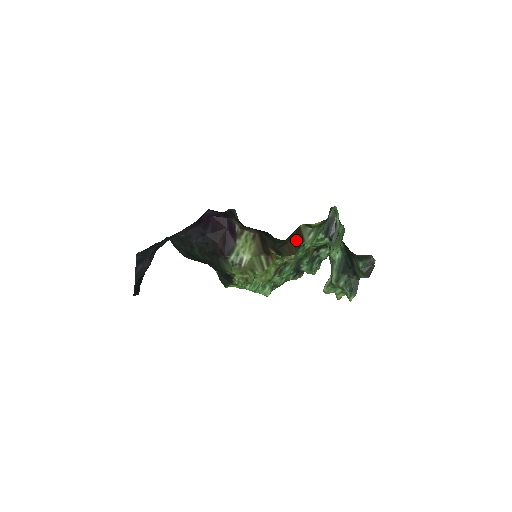
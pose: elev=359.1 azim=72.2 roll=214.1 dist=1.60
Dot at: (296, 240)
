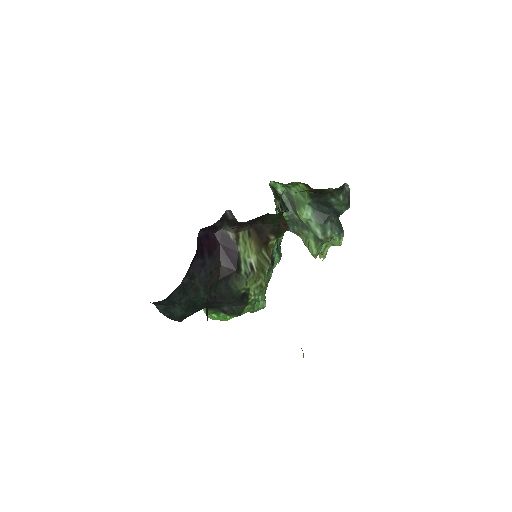
Dot at: occluded
